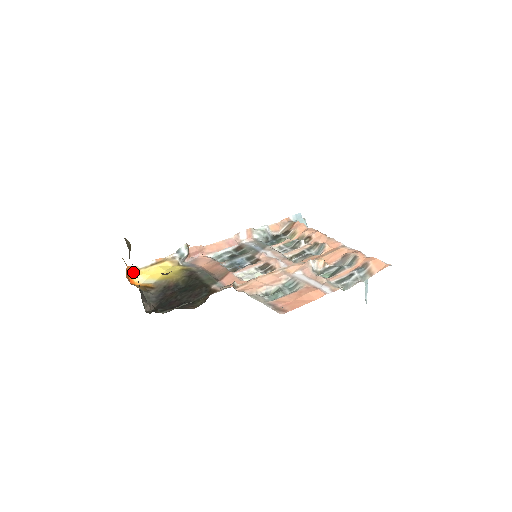
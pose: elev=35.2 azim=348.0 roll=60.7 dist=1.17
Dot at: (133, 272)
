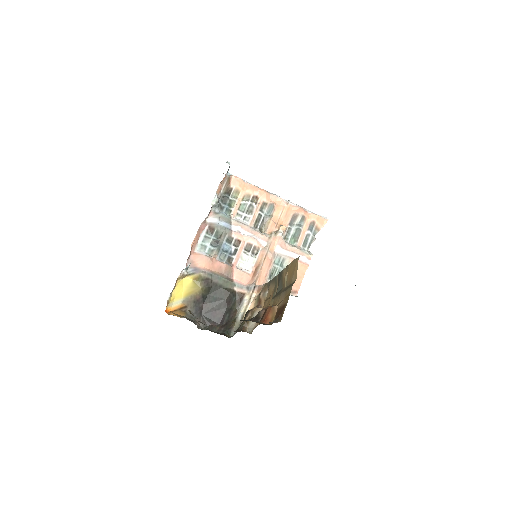
Dot at: occluded
